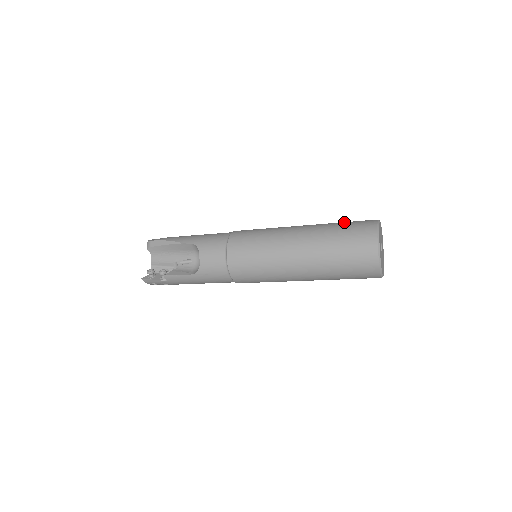
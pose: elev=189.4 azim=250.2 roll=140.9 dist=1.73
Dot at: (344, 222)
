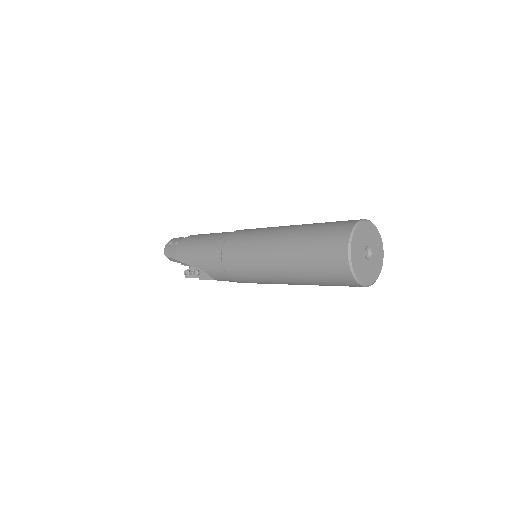
Dot at: (315, 246)
